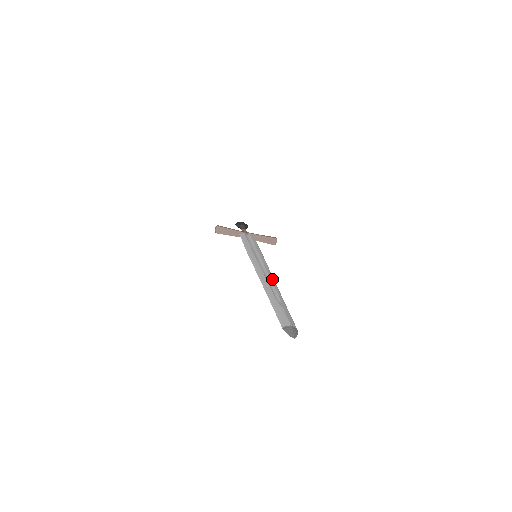
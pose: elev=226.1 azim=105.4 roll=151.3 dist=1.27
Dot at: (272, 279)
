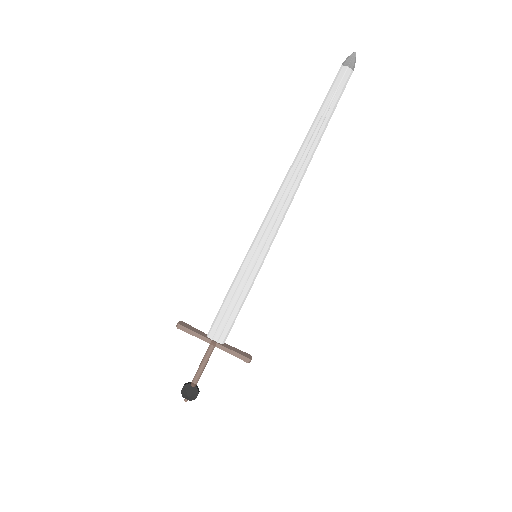
Dot at: (298, 180)
